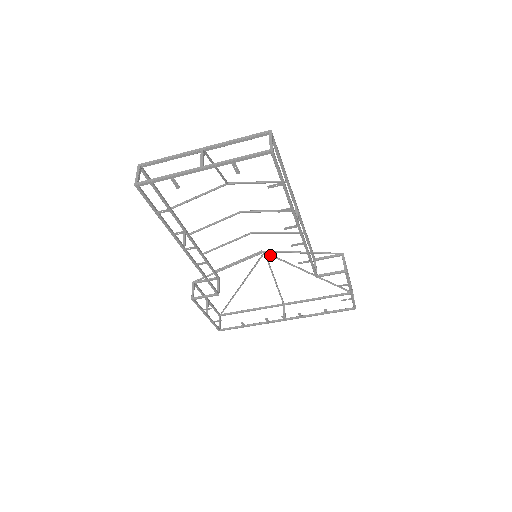
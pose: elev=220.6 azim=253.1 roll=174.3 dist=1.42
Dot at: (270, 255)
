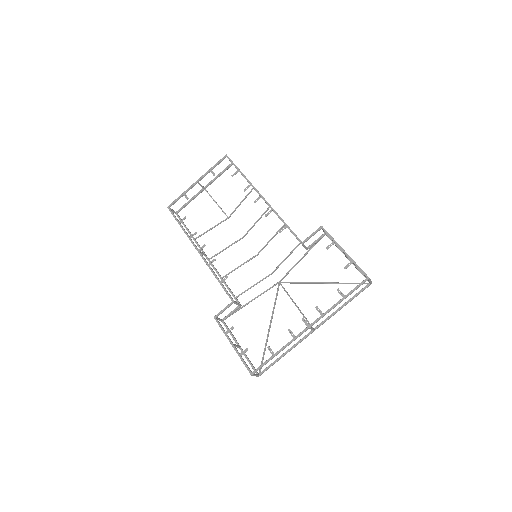
Dot at: occluded
